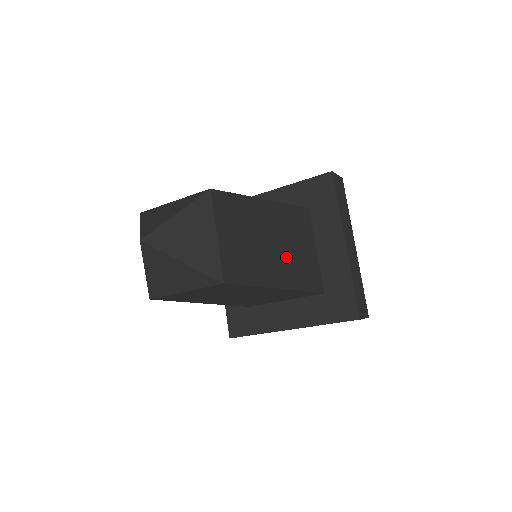
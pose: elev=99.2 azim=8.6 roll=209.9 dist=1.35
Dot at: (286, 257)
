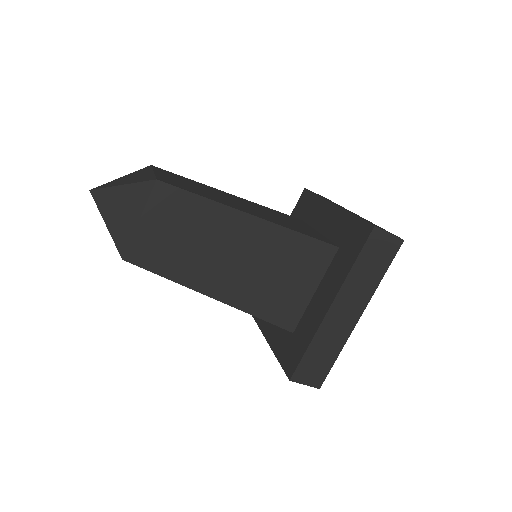
Dot at: (244, 276)
